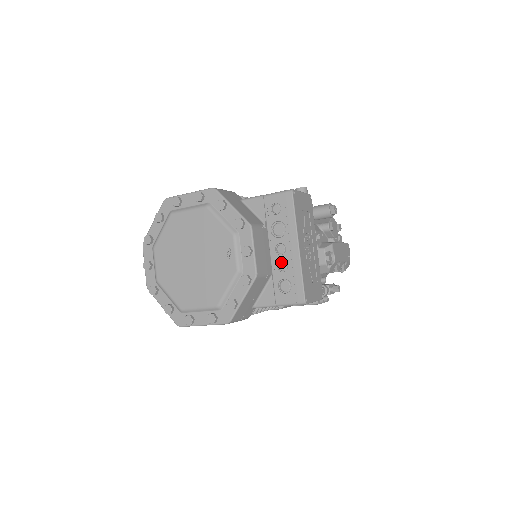
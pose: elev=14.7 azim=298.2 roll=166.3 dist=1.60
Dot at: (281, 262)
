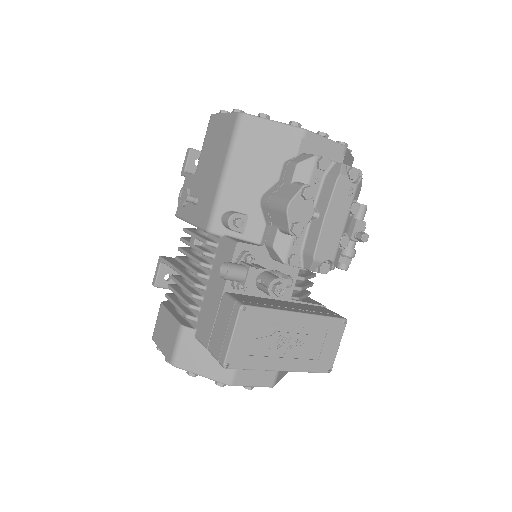
Dot at: occluded
